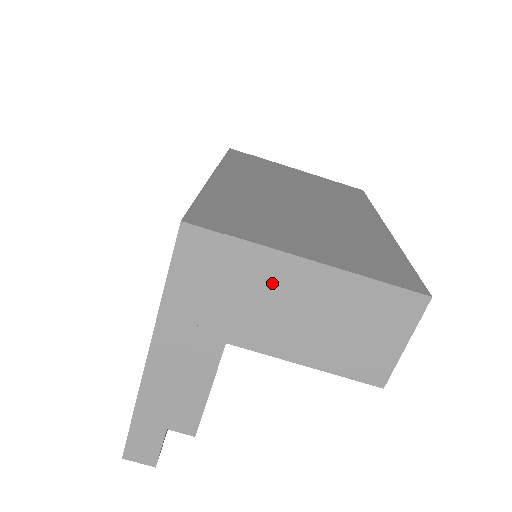
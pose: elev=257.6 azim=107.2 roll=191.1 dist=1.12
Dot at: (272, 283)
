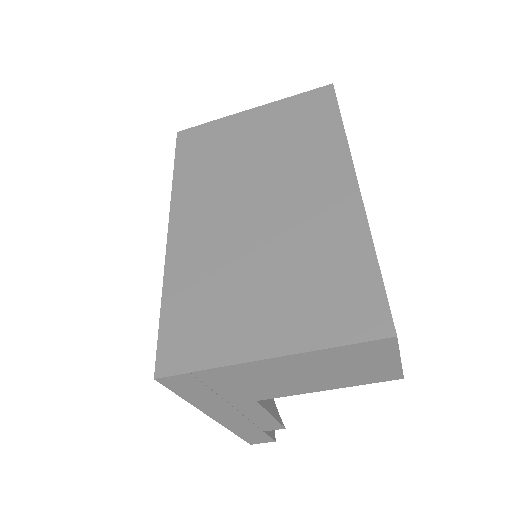
Dot at: (254, 375)
